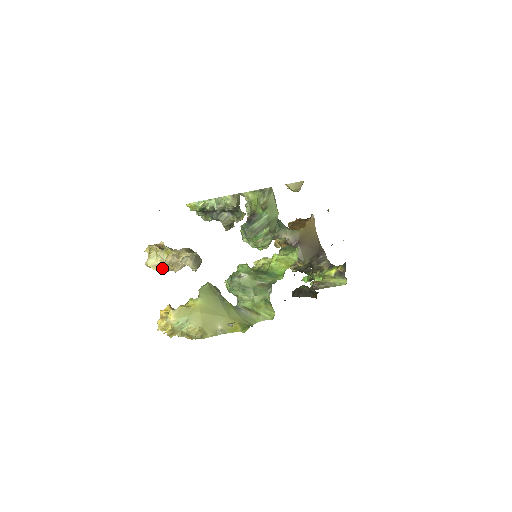
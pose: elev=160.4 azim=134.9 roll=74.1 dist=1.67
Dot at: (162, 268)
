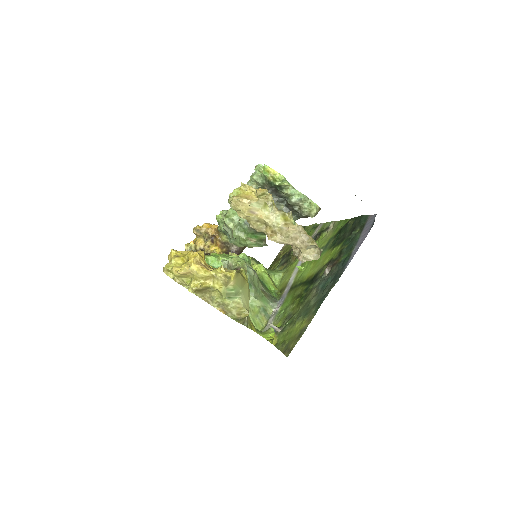
Dot at: (251, 219)
